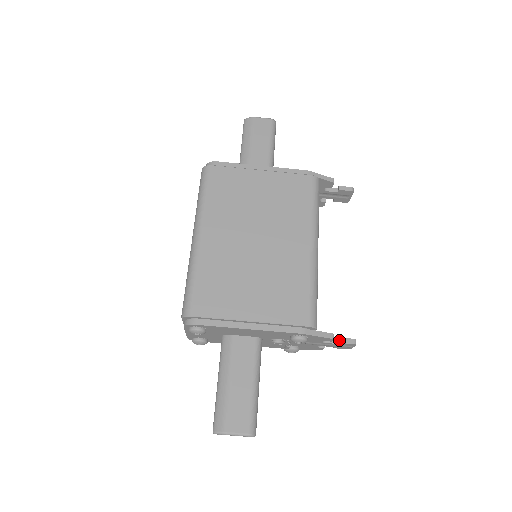
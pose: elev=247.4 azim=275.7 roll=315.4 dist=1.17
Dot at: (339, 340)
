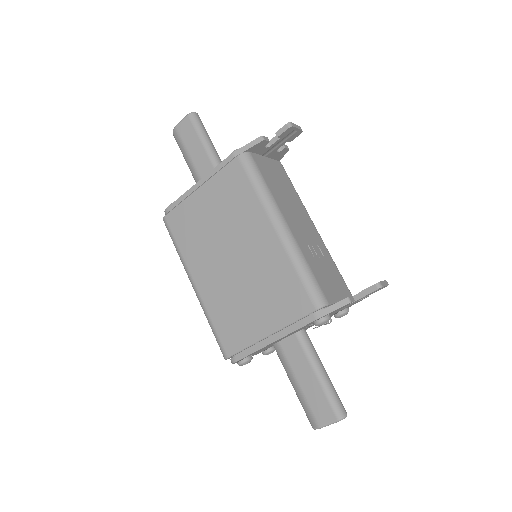
Dot at: (362, 294)
